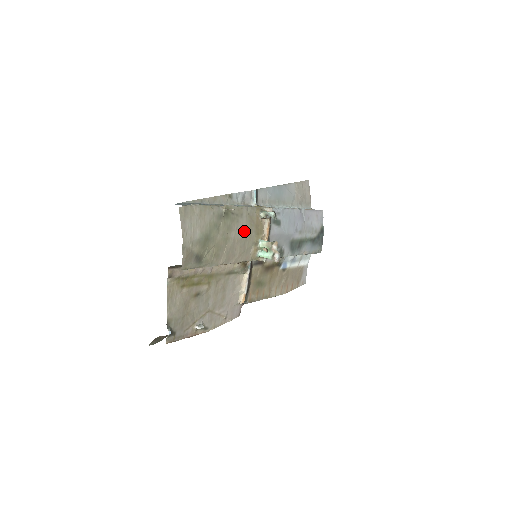
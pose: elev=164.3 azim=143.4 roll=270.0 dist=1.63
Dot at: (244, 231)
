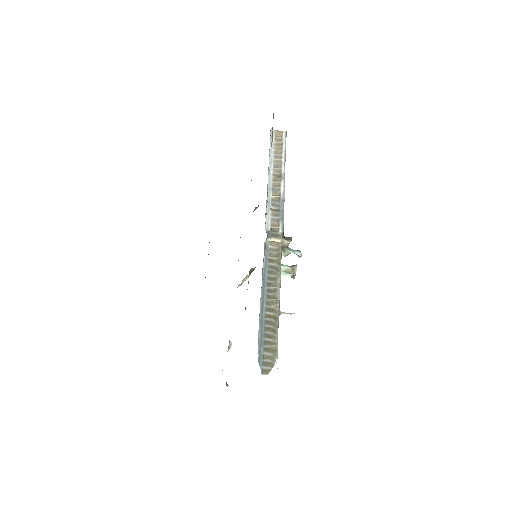
Dot at: occluded
